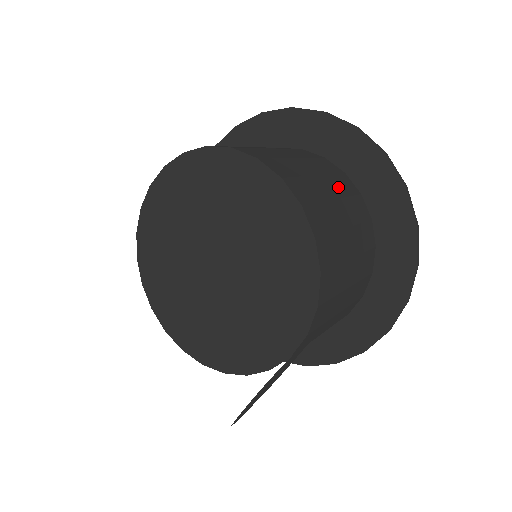
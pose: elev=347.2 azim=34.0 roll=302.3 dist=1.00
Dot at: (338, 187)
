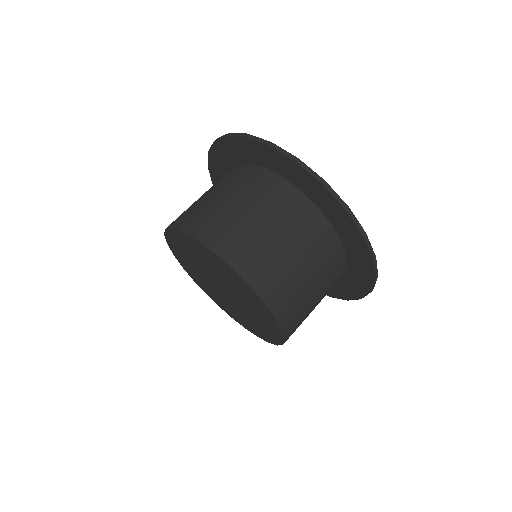
Dot at: (318, 257)
